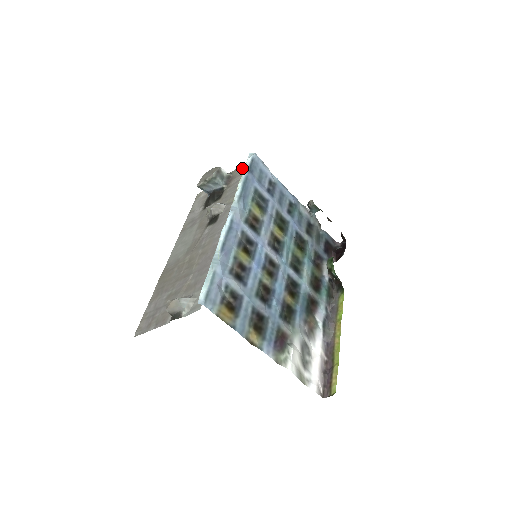
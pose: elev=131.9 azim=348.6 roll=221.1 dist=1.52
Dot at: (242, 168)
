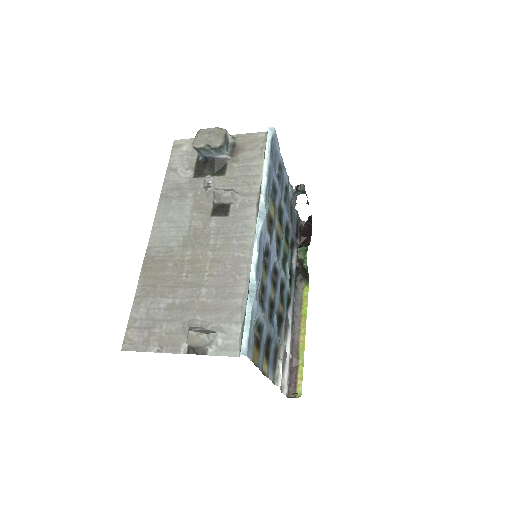
Dot at: (253, 140)
